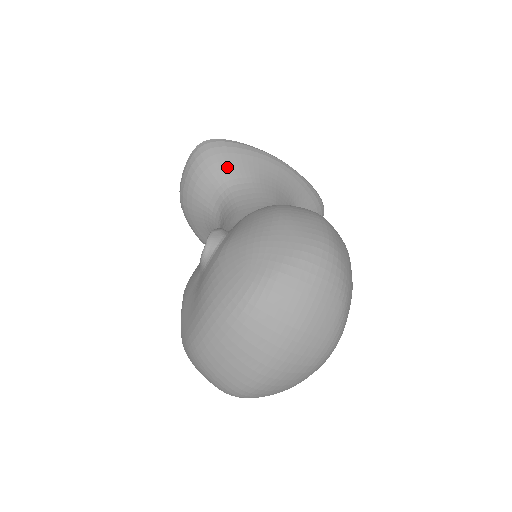
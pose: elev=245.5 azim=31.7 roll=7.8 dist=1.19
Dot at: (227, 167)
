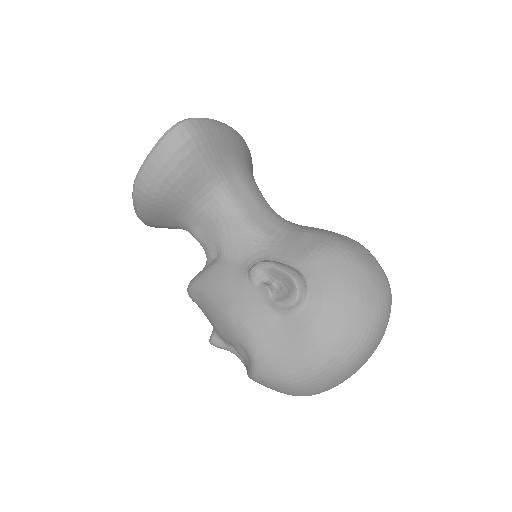
Dot at: (215, 159)
